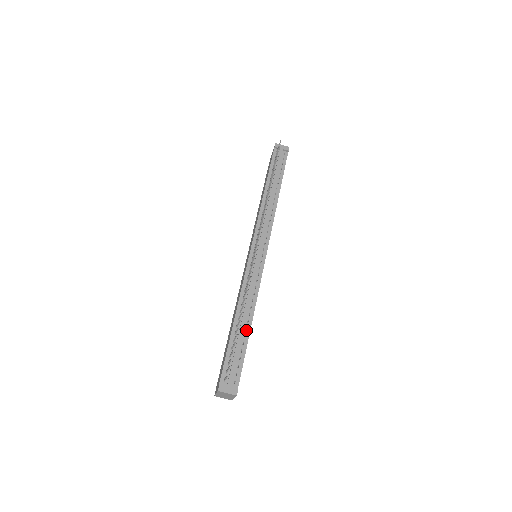
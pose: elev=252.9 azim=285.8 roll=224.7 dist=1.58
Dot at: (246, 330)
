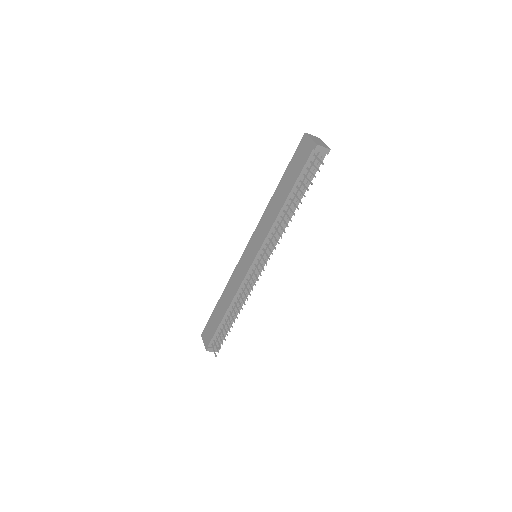
Dot at: (234, 317)
